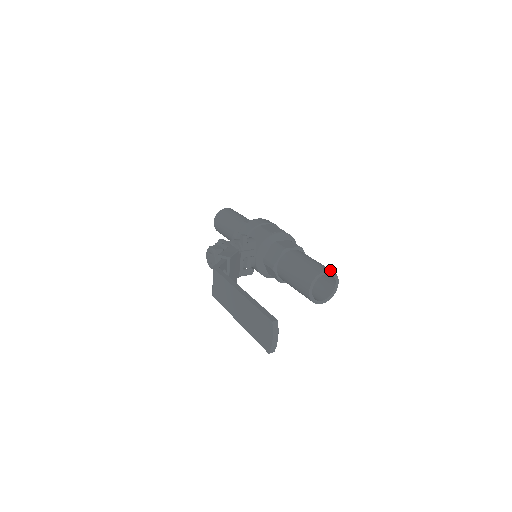
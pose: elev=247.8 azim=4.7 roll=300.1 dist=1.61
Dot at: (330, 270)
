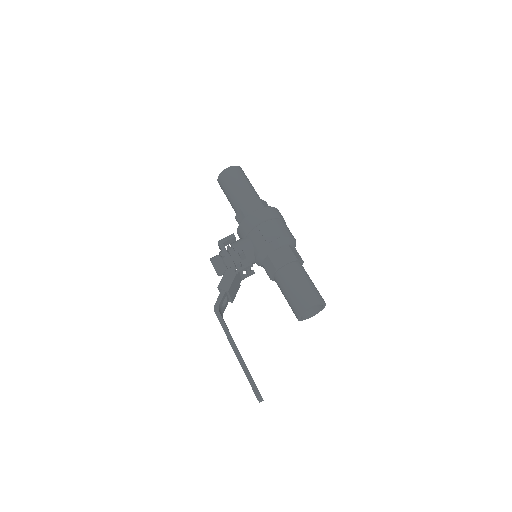
Dot at: (316, 304)
